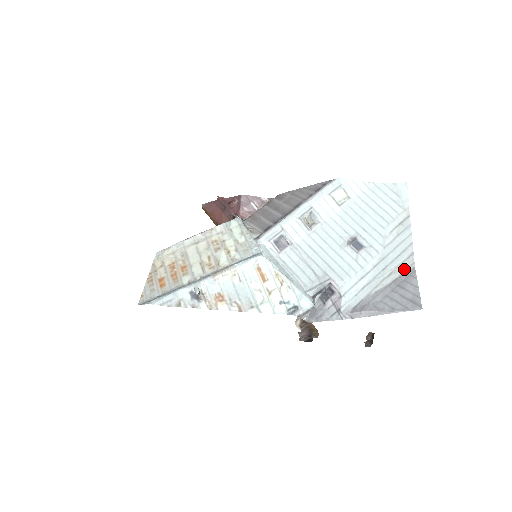
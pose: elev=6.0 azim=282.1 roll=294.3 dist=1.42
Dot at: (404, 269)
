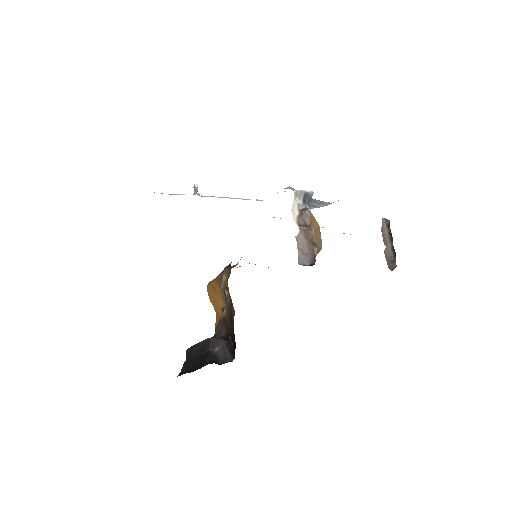
Dot at: occluded
